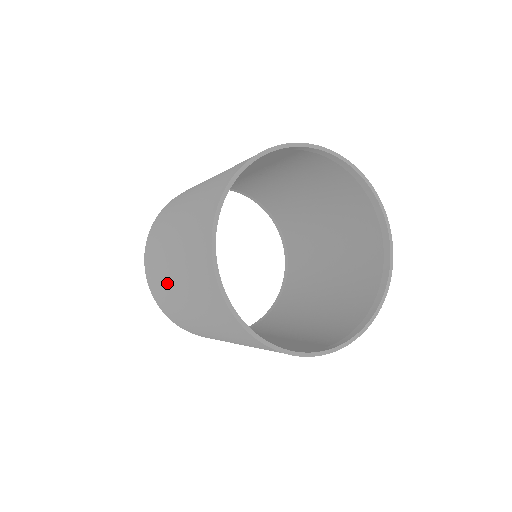
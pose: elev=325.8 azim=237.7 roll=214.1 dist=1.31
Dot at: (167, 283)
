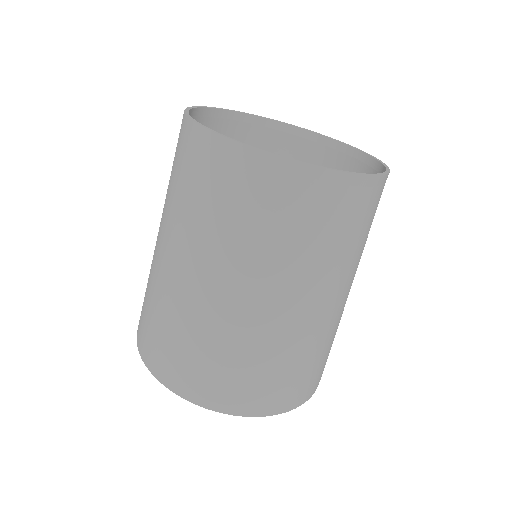
Dot at: (185, 305)
